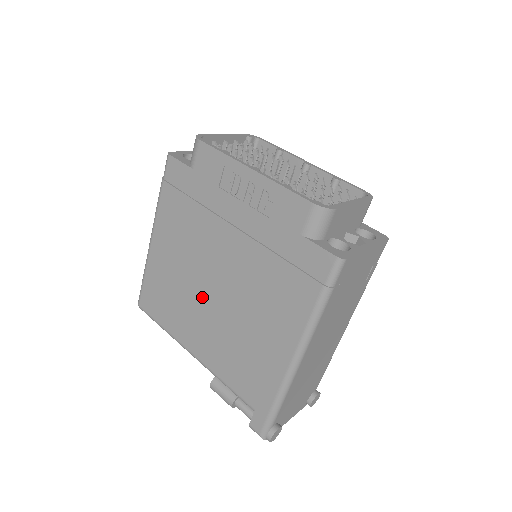
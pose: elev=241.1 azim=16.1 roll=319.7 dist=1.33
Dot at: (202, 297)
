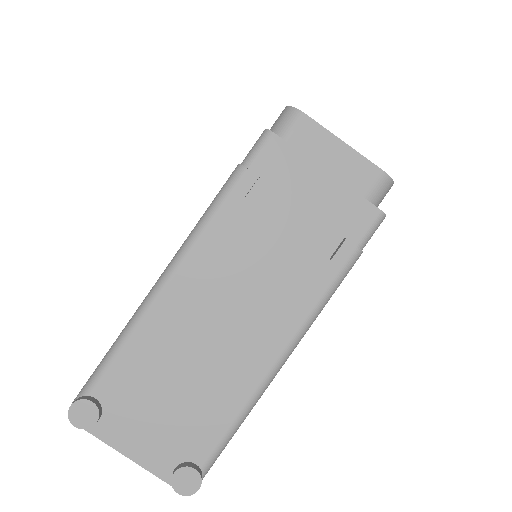
Dot at: occluded
